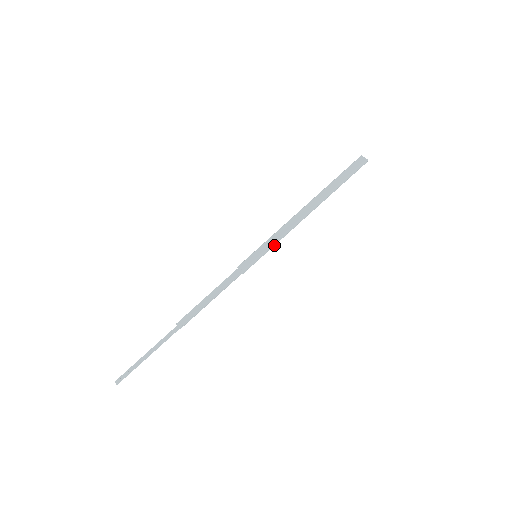
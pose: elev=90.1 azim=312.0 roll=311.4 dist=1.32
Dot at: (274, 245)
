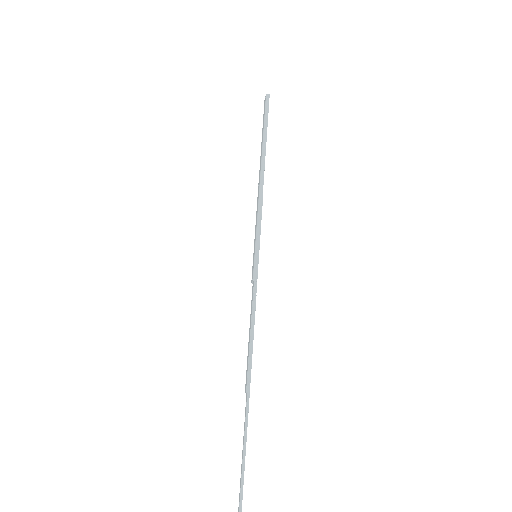
Dot at: (260, 230)
